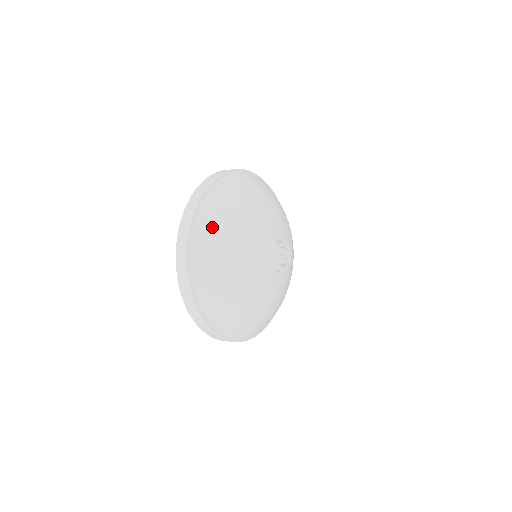
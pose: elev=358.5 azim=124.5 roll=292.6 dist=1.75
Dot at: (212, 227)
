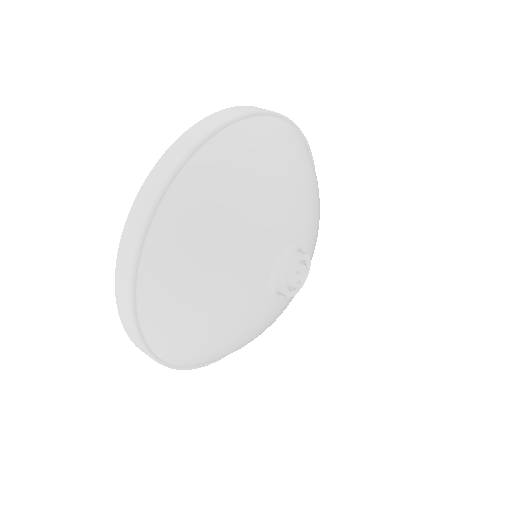
Dot at: (220, 174)
